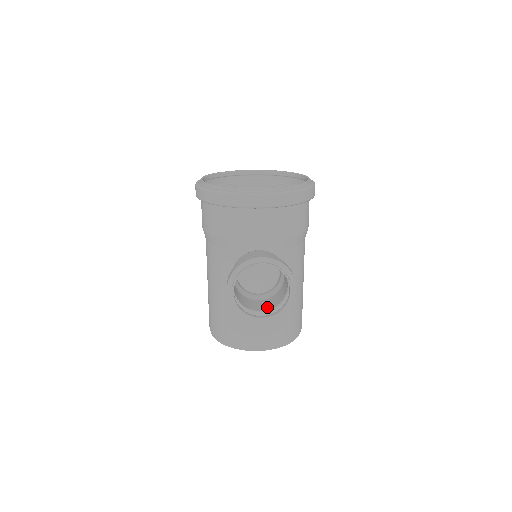
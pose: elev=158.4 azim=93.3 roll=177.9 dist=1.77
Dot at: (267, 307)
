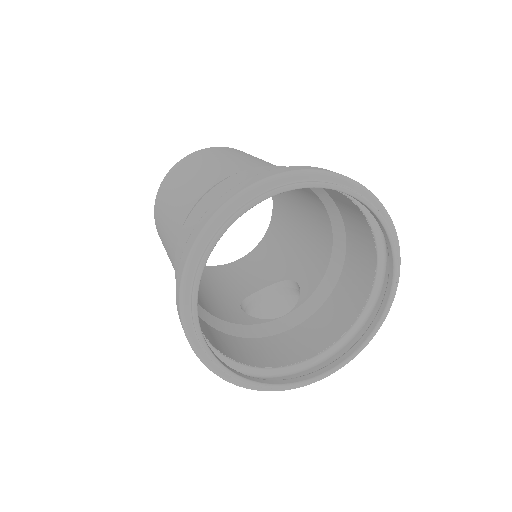
Dot at: occluded
